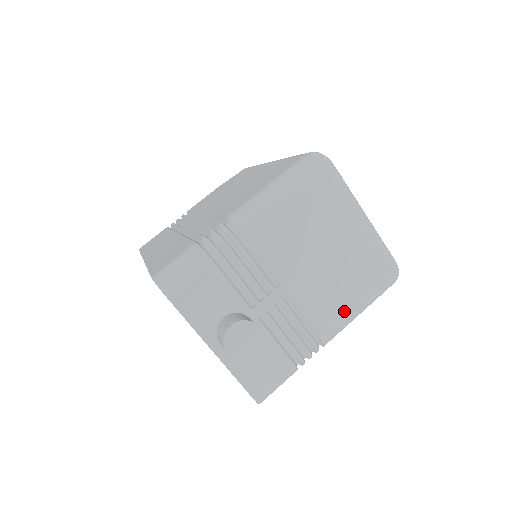
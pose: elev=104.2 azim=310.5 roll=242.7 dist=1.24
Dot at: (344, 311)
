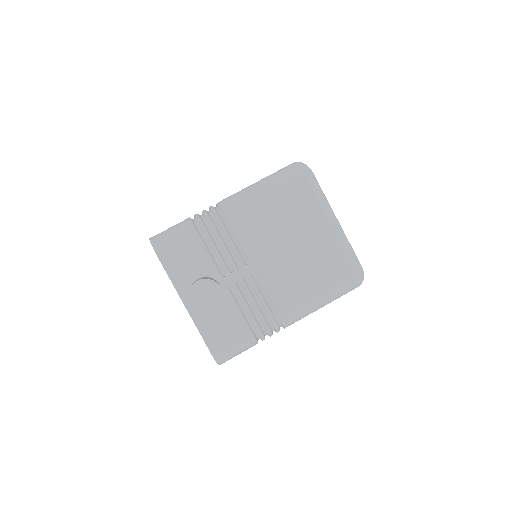
Dot at: (305, 298)
